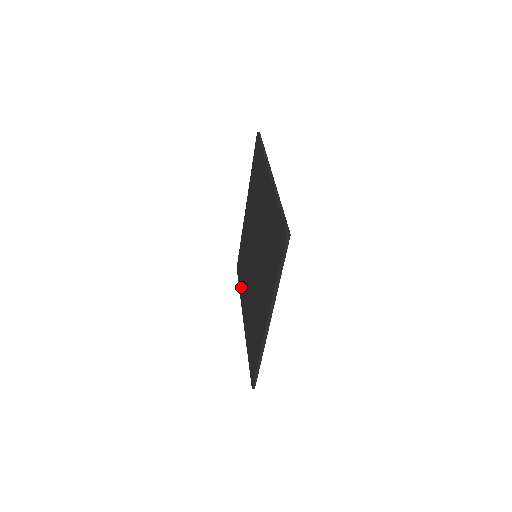
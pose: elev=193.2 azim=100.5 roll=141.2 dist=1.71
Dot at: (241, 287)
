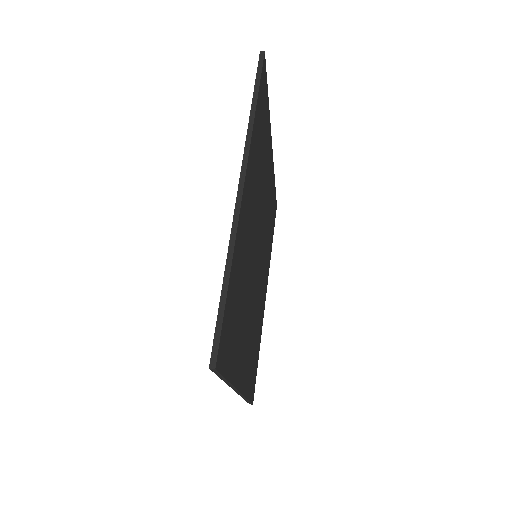
Dot at: occluded
